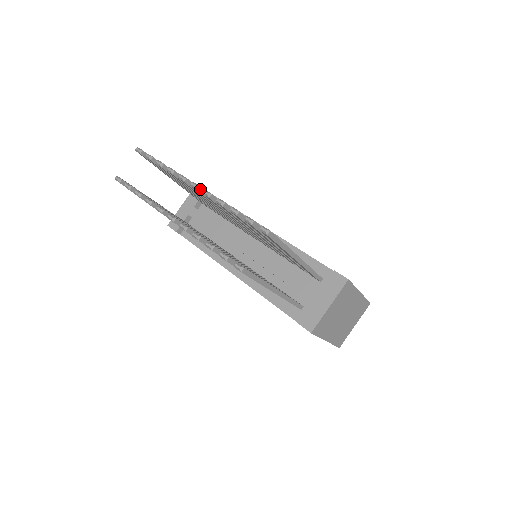
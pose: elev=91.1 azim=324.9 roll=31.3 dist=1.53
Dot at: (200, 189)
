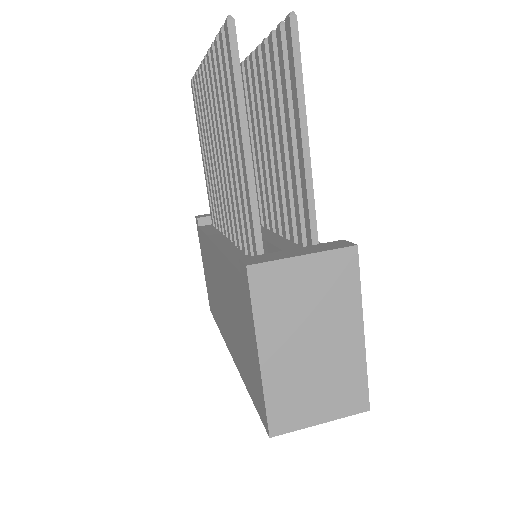
Dot at: occluded
